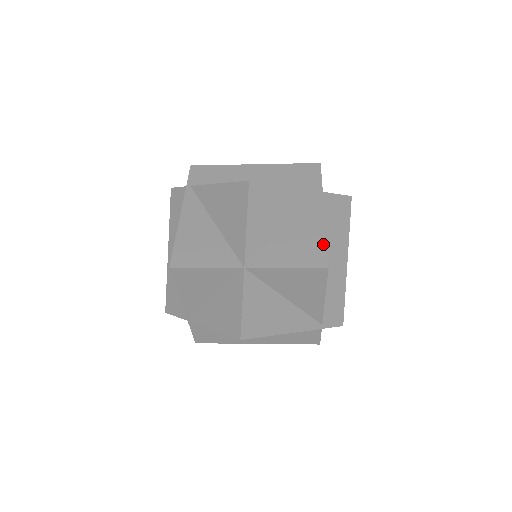
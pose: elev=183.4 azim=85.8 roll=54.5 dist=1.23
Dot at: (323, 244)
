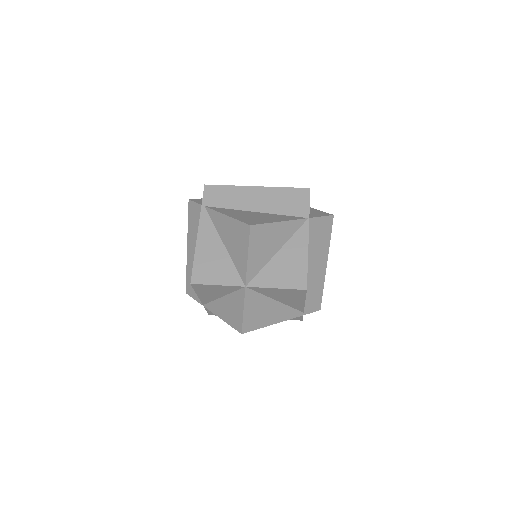
Dot at: (305, 269)
